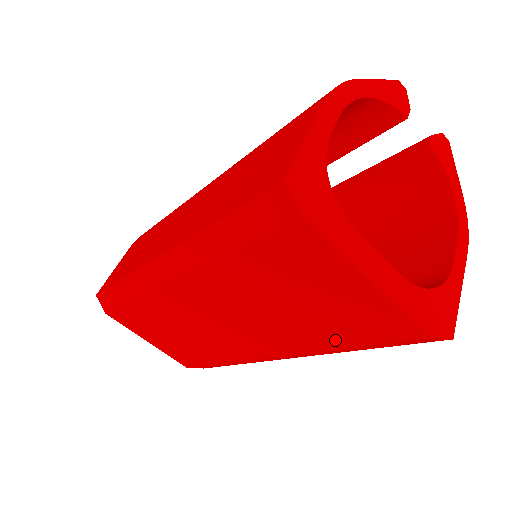
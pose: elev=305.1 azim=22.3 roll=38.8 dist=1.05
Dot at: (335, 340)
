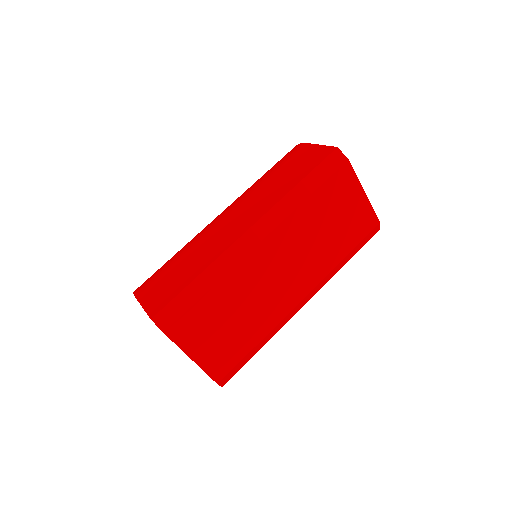
Dot at: (343, 251)
